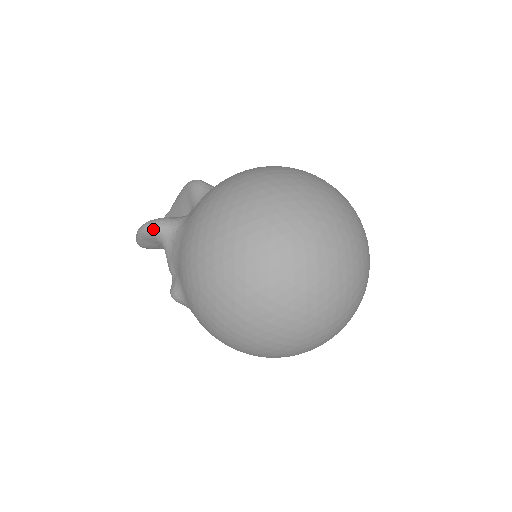
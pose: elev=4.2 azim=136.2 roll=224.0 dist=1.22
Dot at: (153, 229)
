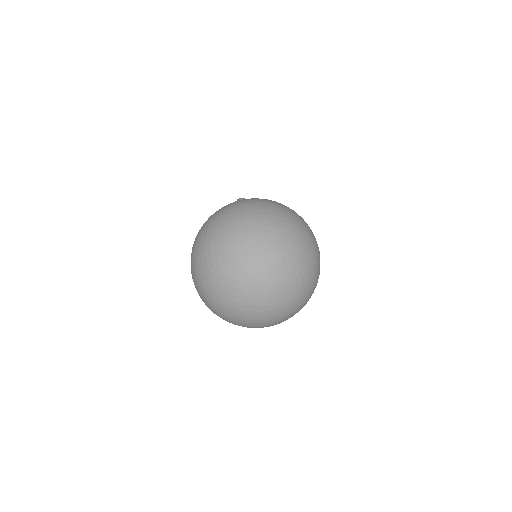
Dot at: occluded
